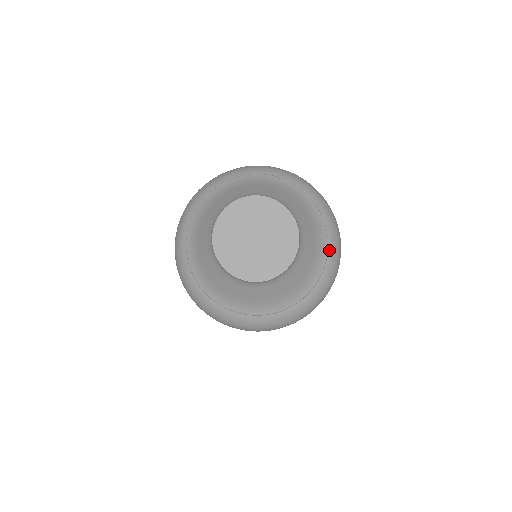
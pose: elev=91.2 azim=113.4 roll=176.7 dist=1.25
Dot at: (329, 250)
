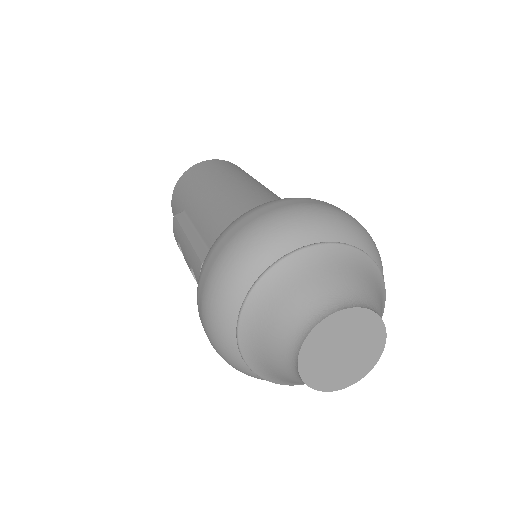
Dot at: occluded
